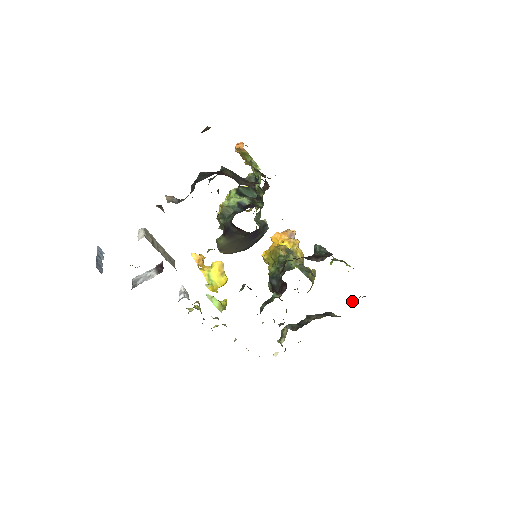
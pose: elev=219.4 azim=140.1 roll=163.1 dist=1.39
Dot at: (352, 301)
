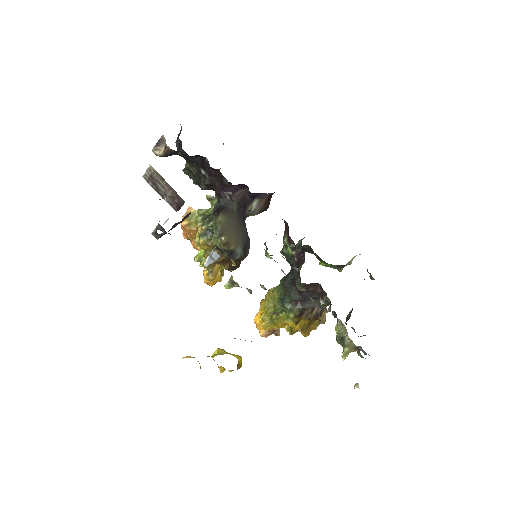
Dot at: occluded
